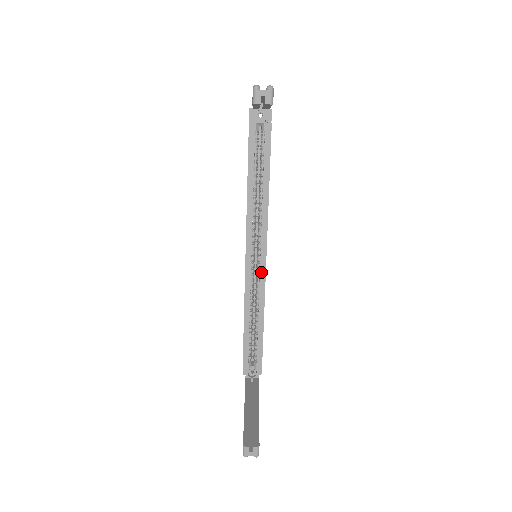
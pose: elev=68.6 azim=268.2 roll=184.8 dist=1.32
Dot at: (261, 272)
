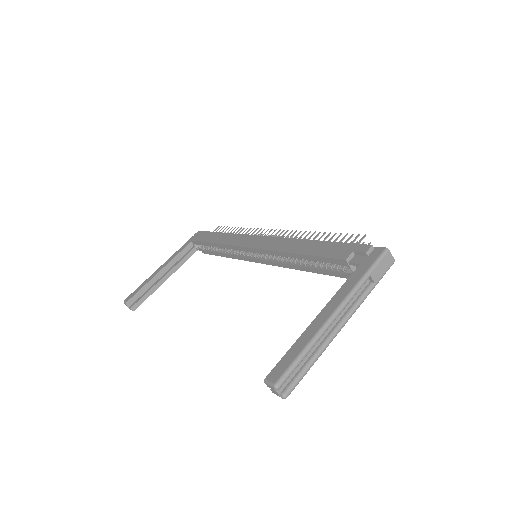
Dot at: (250, 258)
